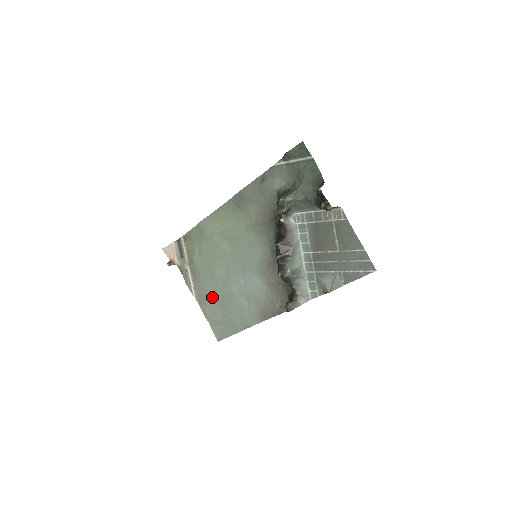
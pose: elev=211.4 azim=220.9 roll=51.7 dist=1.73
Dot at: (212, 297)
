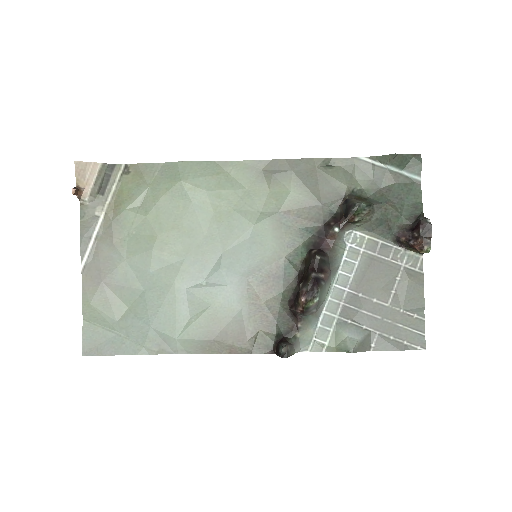
Dot at: (123, 280)
